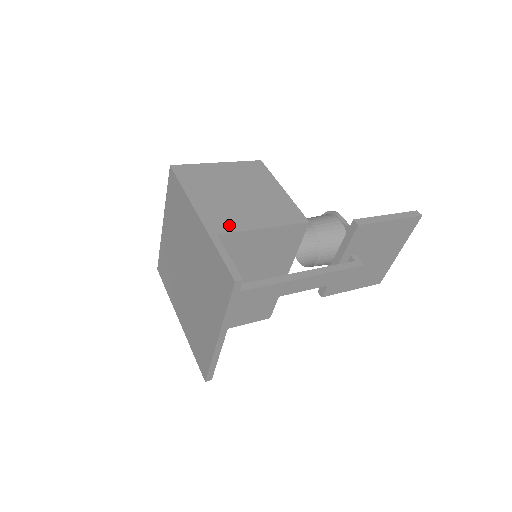
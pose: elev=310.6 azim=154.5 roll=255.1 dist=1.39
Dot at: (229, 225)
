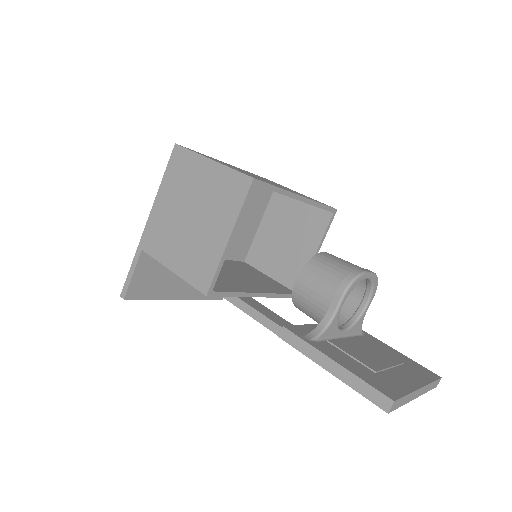
Dot at: (154, 247)
